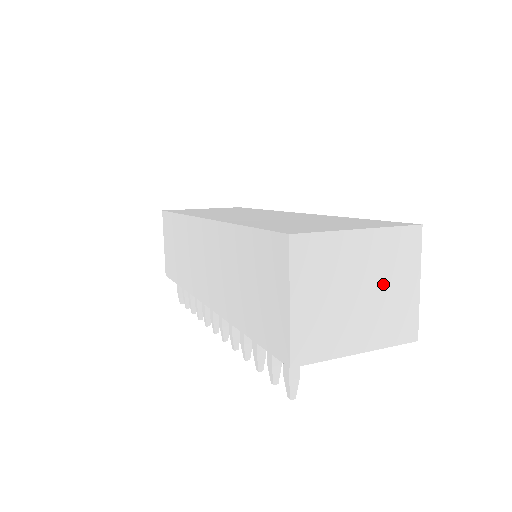
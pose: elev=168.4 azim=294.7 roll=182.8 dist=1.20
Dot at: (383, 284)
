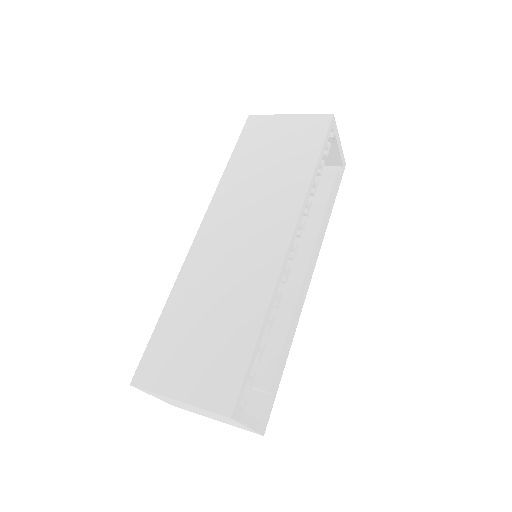
Dot at: (215, 416)
